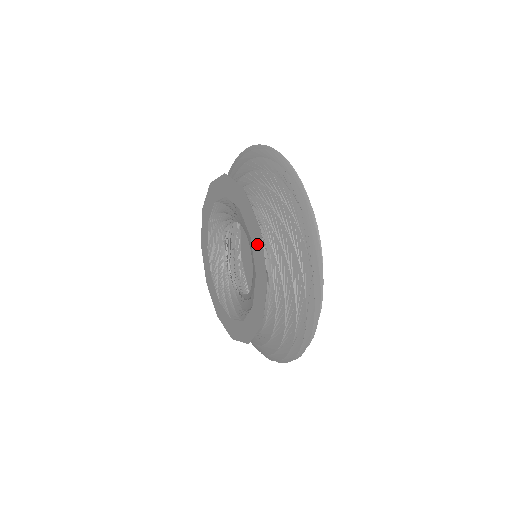
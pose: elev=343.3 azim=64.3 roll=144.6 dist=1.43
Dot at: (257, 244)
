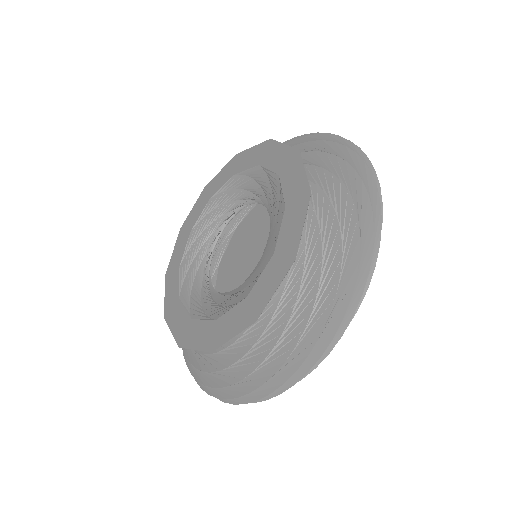
Dot at: (296, 213)
